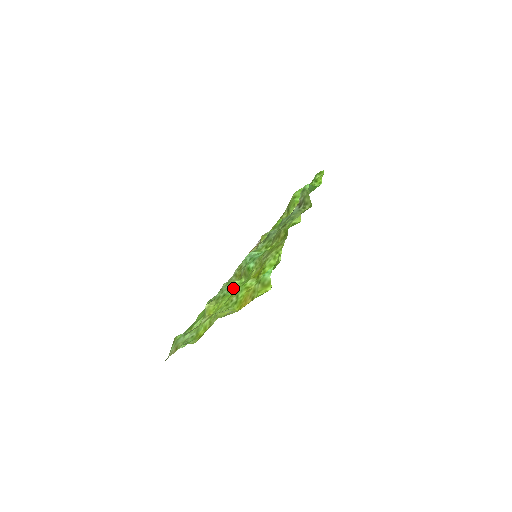
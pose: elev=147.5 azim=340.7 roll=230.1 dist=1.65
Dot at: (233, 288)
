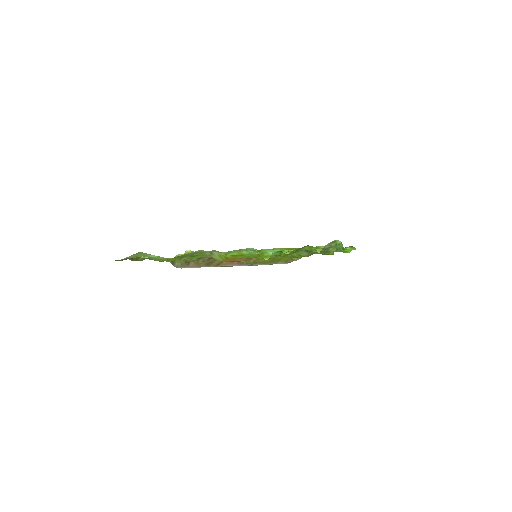
Dot at: occluded
